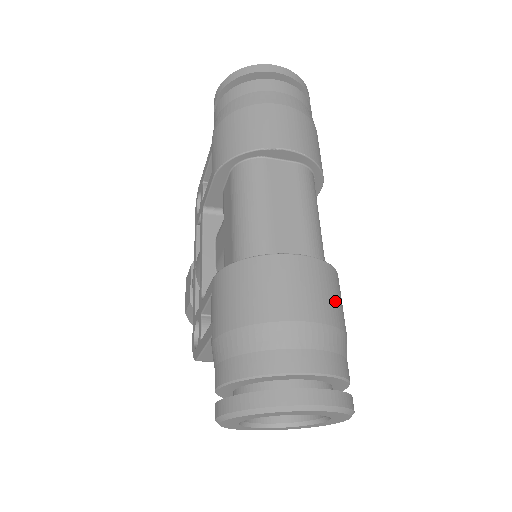
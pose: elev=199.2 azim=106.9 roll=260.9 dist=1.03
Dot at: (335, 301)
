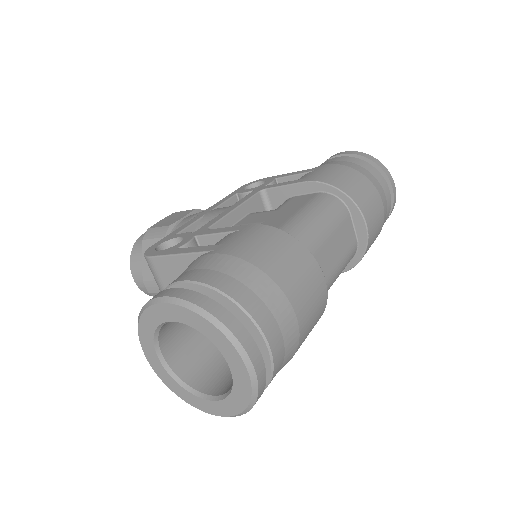
Dot at: occluded
